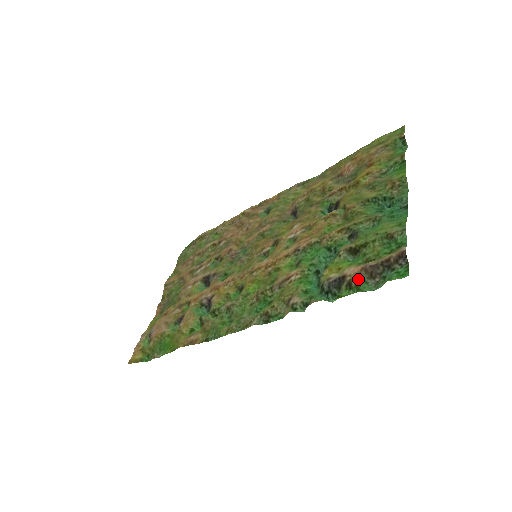
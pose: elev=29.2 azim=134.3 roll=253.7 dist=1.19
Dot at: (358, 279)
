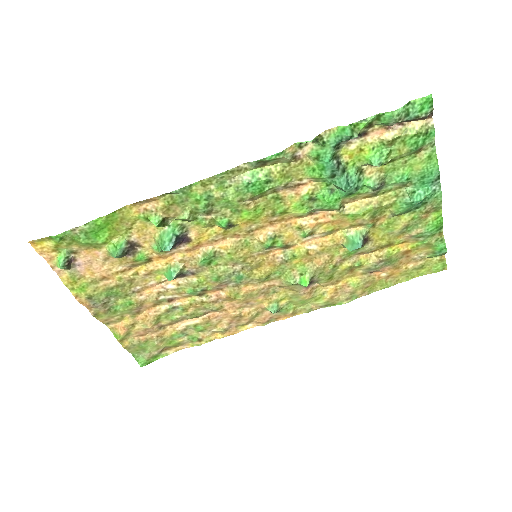
Dot at: (380, 124)
